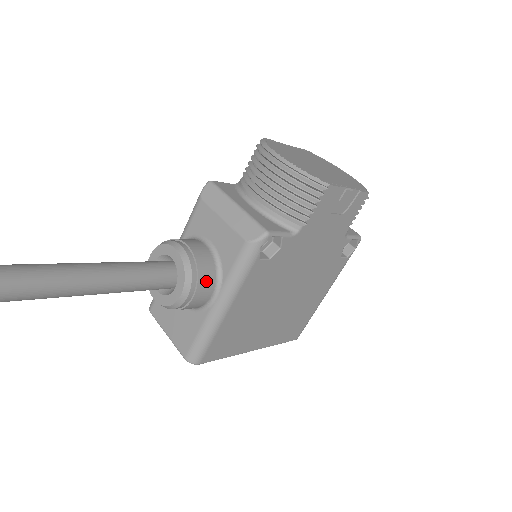
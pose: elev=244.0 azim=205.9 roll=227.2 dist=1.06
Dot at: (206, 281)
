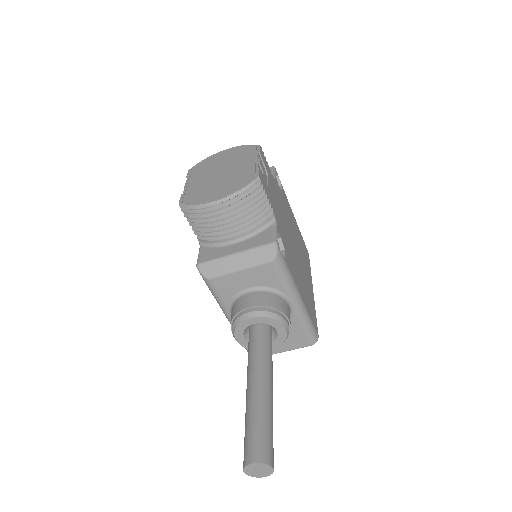
Dot at: (281, 305)
